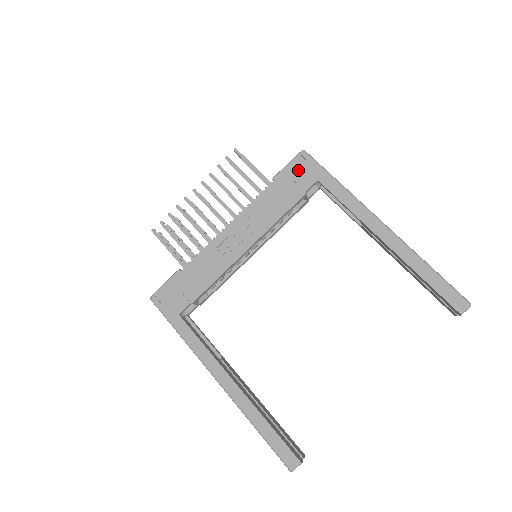
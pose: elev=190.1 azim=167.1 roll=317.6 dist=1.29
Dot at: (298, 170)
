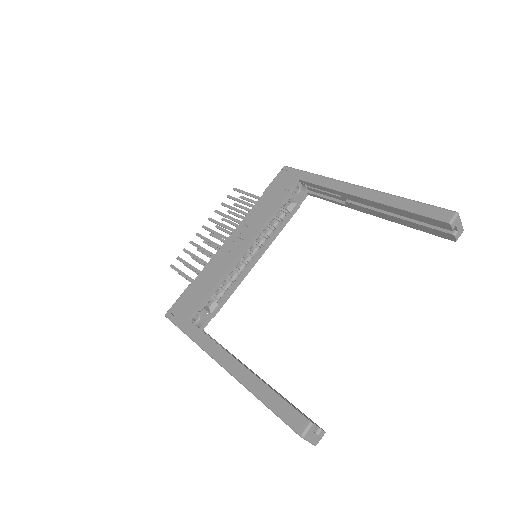
Dot at: (282, 179)
